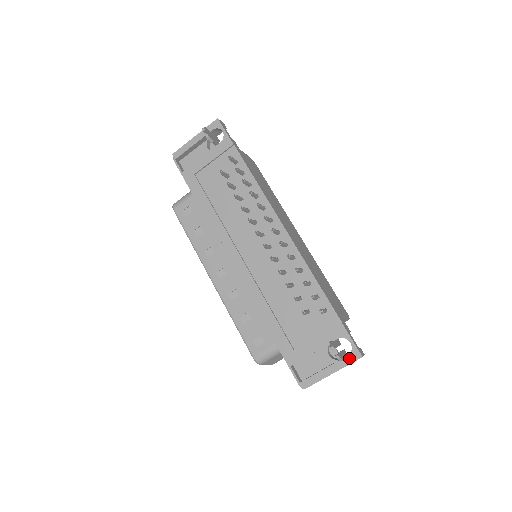
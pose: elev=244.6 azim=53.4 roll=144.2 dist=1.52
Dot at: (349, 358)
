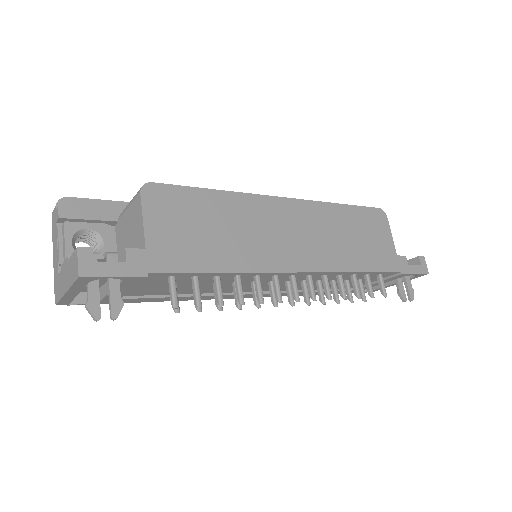
Dot at: occluded
